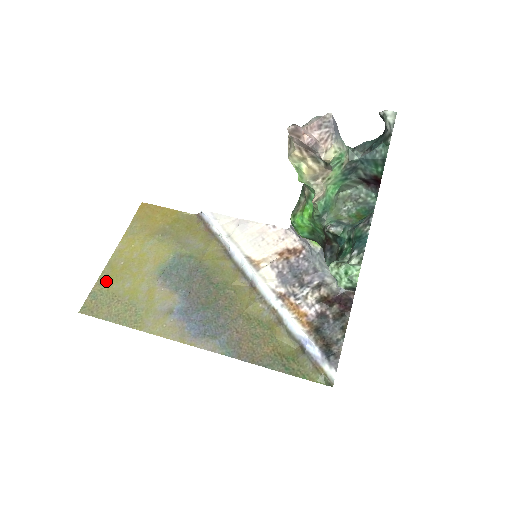
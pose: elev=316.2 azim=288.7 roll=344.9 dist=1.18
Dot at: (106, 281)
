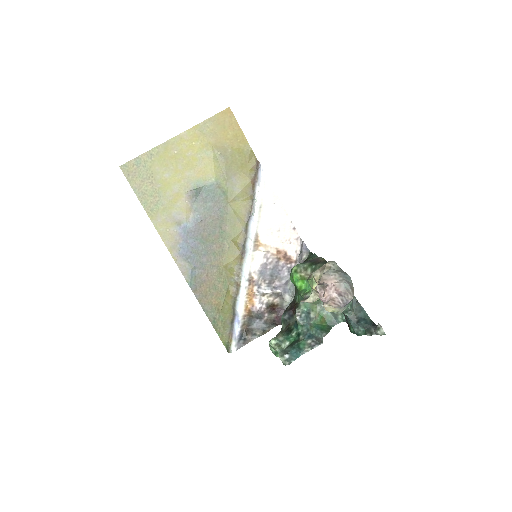
Dot at: (154, 157)
